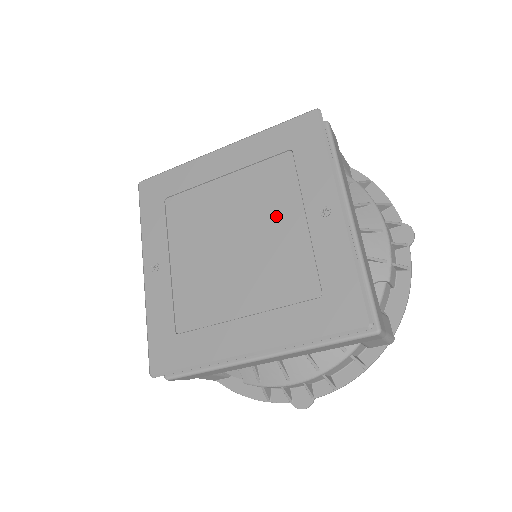
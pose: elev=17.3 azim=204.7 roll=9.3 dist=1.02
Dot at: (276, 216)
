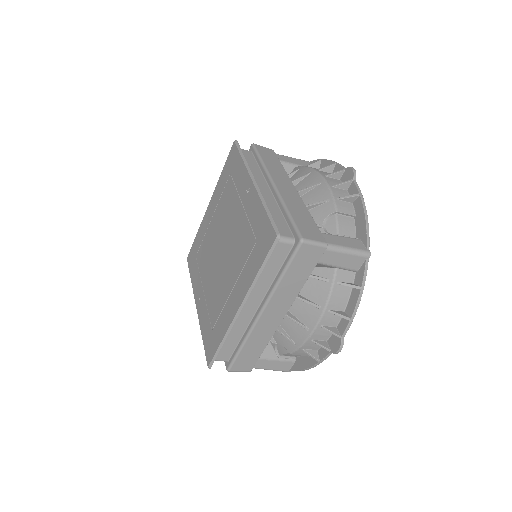
Dot at: (232, 217)
